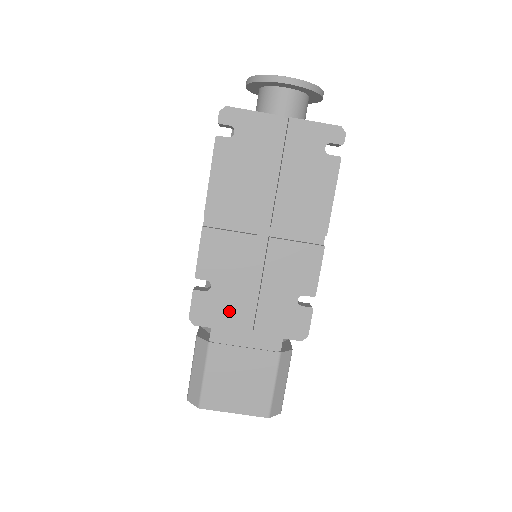
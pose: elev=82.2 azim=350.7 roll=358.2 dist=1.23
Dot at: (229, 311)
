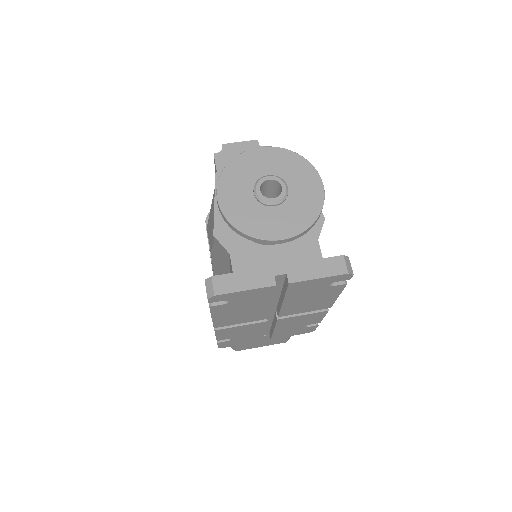
Dot at: (250, 340)
